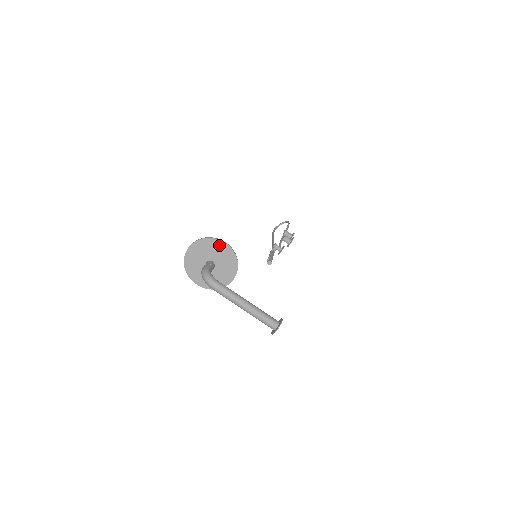
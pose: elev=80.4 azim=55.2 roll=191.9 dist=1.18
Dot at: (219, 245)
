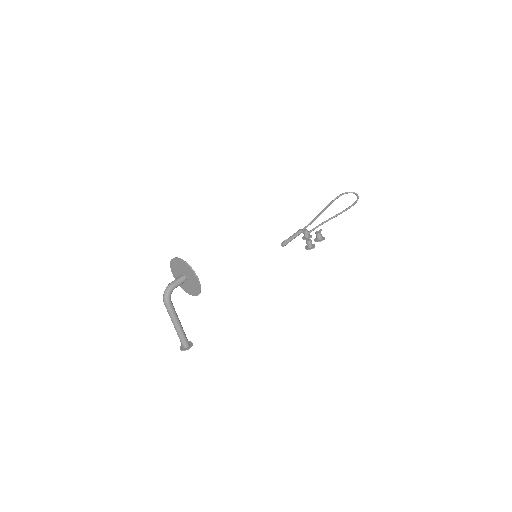
Dot at: (195, 278)
